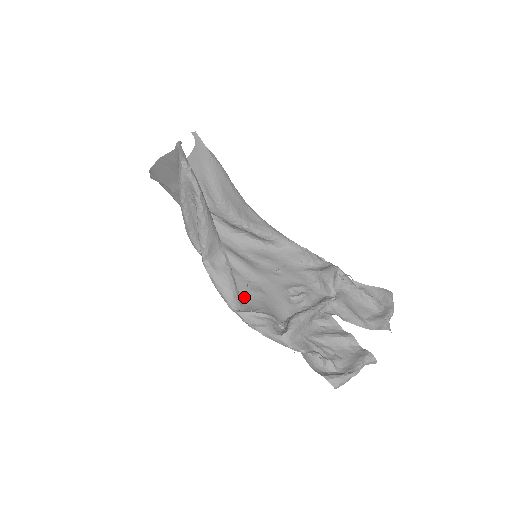
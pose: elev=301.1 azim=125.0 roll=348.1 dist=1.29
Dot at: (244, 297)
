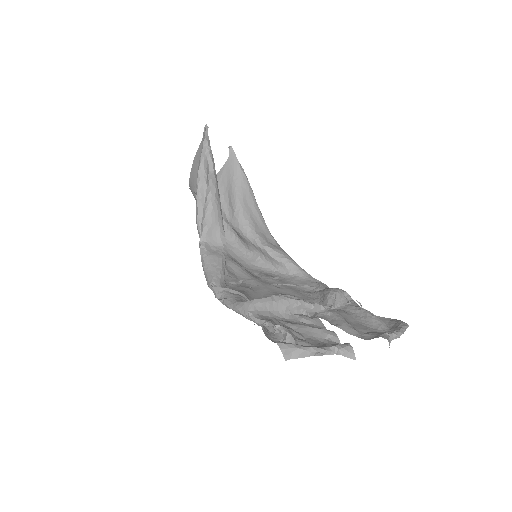
Dot at: (230, 288)
